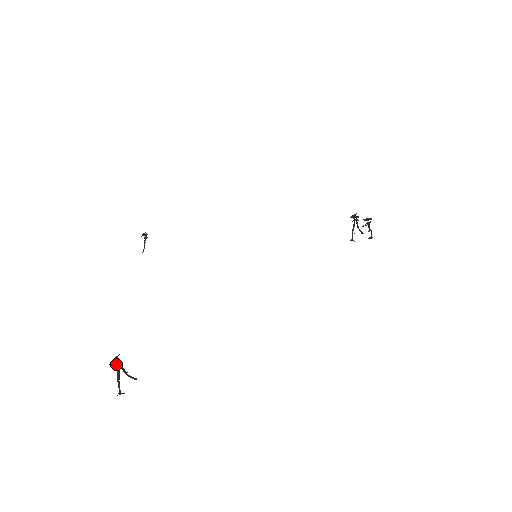
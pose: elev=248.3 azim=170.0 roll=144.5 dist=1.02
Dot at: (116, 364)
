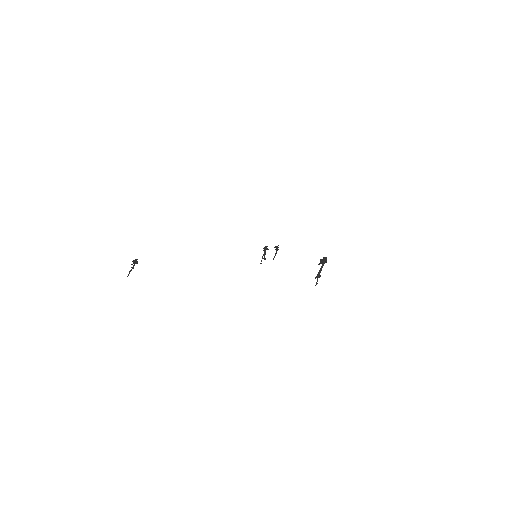
Dot at: (325, 259)
